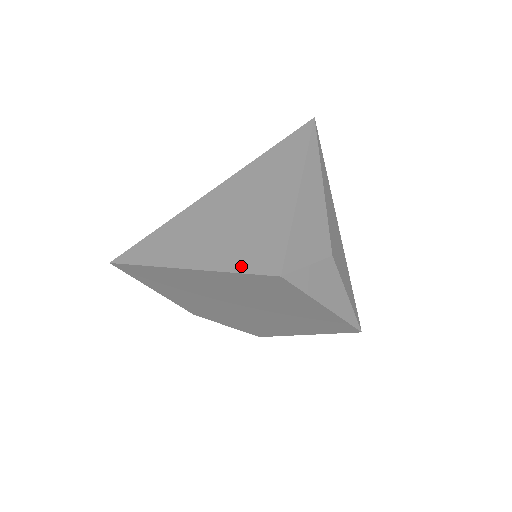
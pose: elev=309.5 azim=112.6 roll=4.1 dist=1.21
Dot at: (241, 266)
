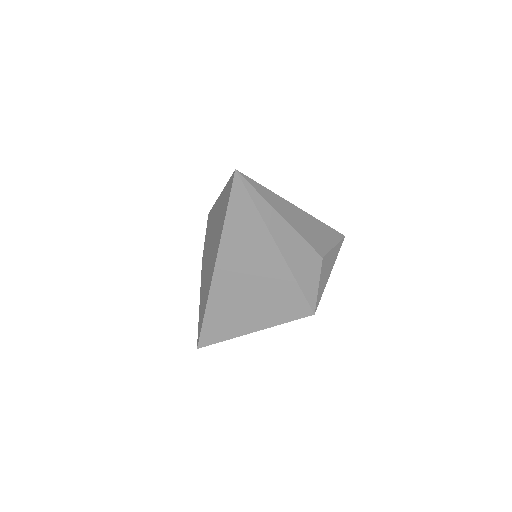
Dot at: (285, 319)
